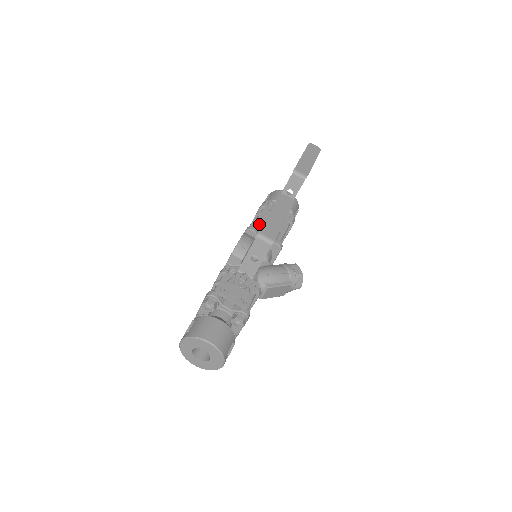
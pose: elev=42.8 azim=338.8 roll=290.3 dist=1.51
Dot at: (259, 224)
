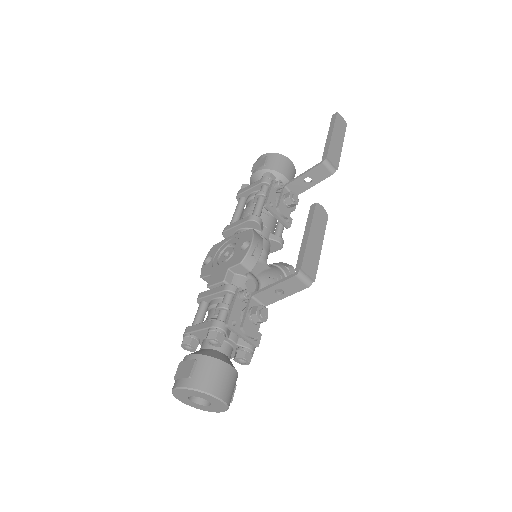
Dot at: (262, 210)
